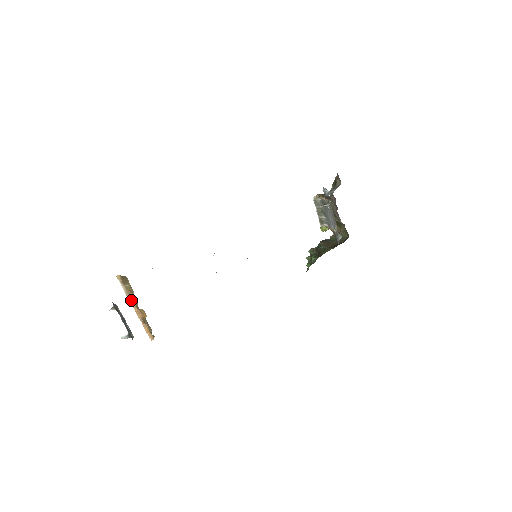
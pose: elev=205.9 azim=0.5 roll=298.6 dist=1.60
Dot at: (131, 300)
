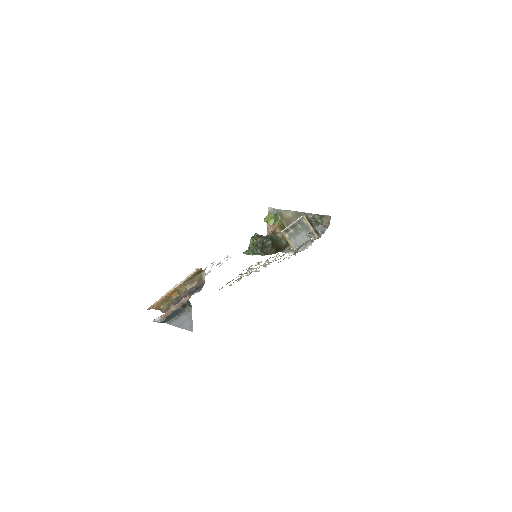
Dot at: (180, 284)
